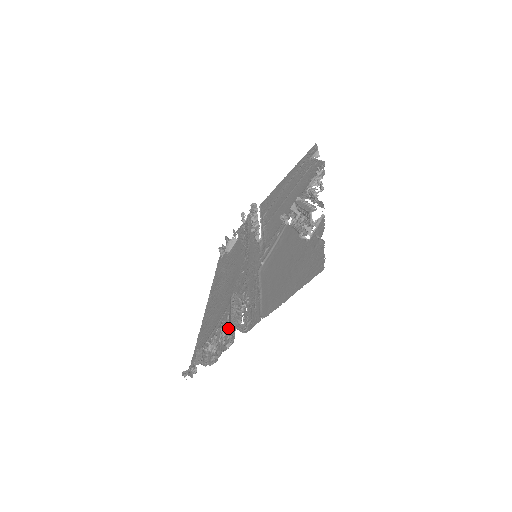
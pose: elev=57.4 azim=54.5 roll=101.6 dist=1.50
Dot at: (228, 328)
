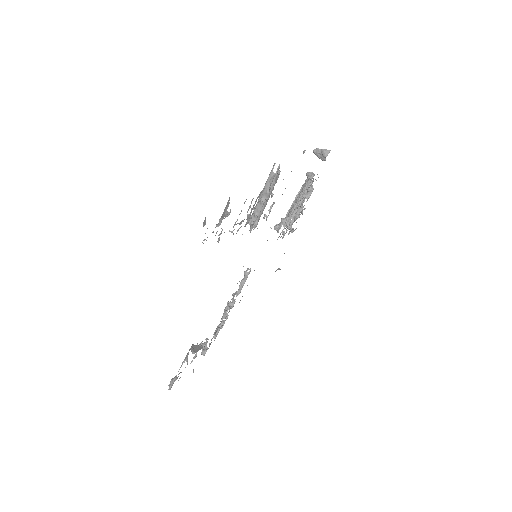
Dot at: occluded
